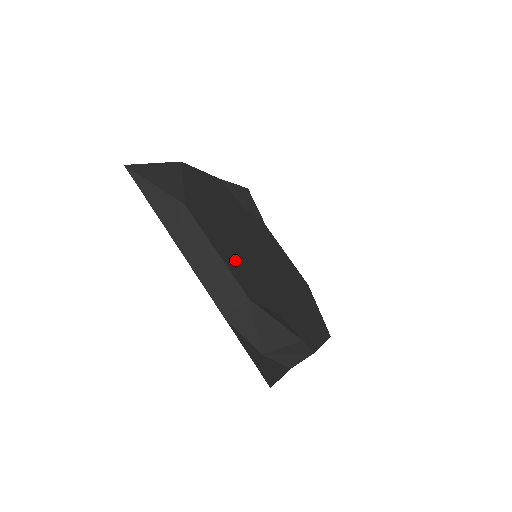
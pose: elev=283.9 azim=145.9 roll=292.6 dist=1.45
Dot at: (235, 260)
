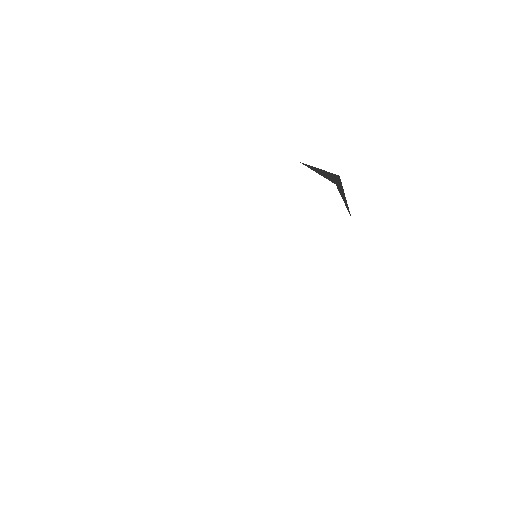
Dot at: occluded
